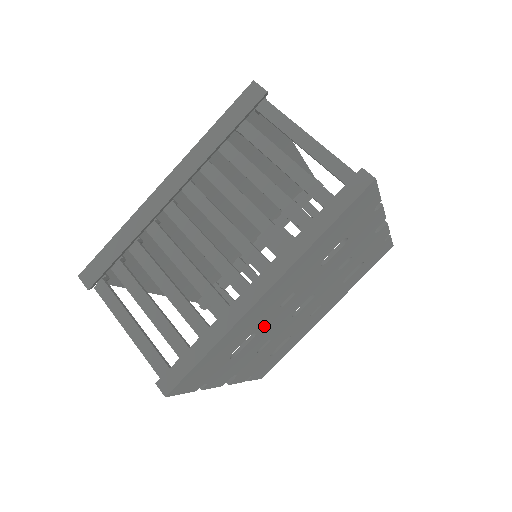
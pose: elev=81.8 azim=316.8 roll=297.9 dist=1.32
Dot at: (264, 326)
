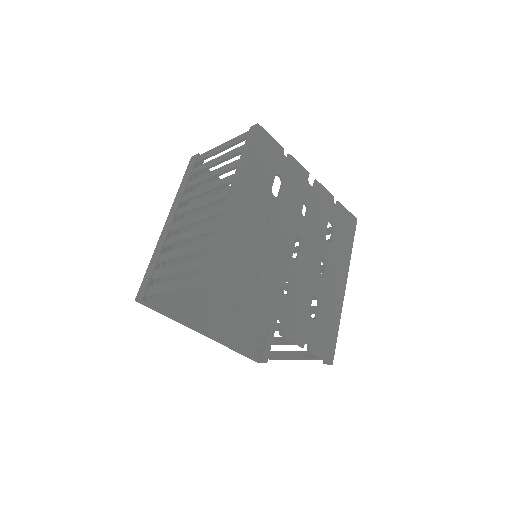
Dot at: (264, 250)
